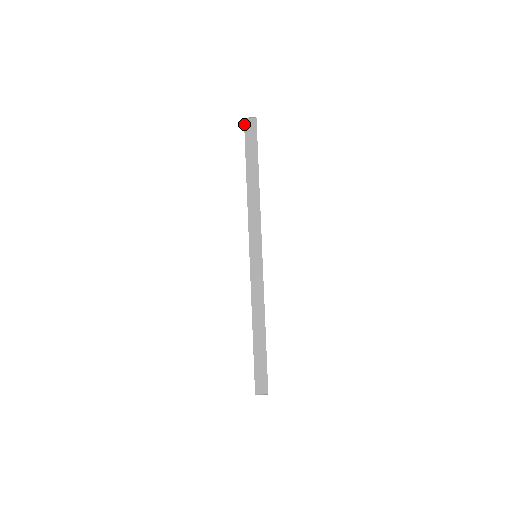
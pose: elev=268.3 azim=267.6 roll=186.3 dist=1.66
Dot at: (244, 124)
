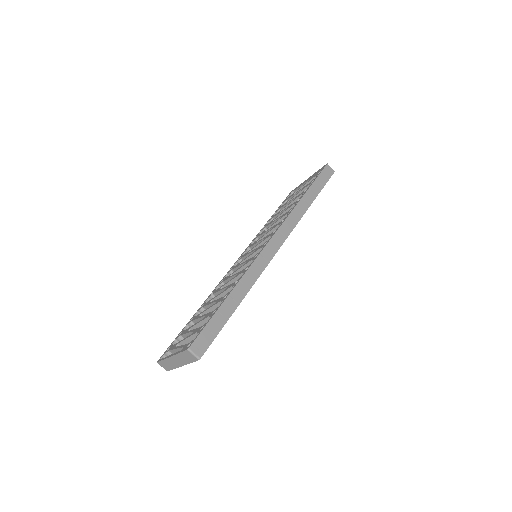
Dot at: (325, 166)
